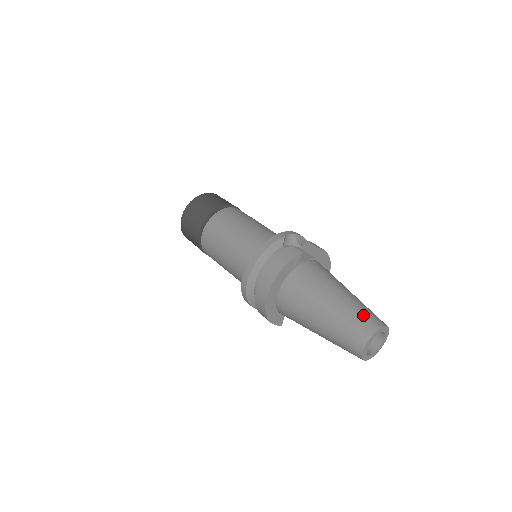
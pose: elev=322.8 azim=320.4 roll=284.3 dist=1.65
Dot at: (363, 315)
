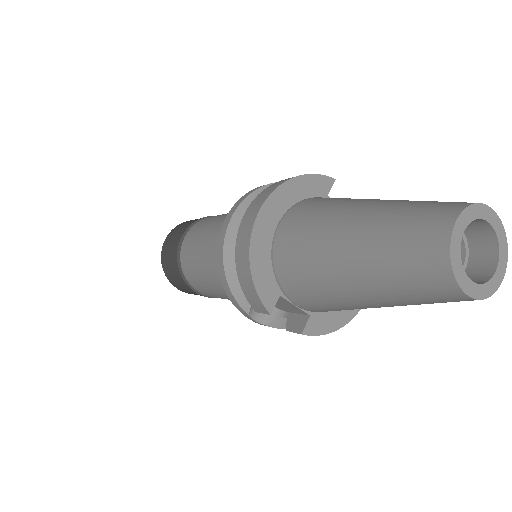
Dot at: occluded
